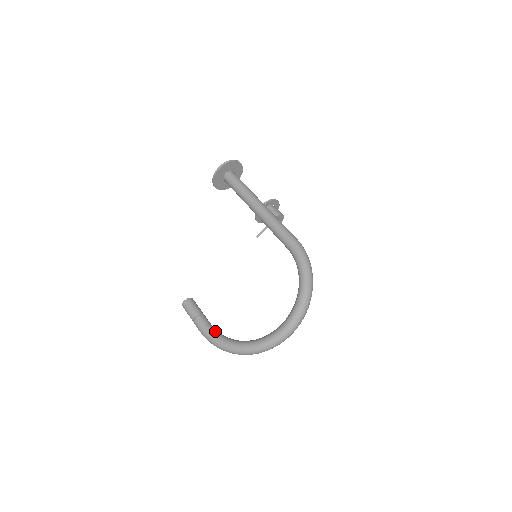
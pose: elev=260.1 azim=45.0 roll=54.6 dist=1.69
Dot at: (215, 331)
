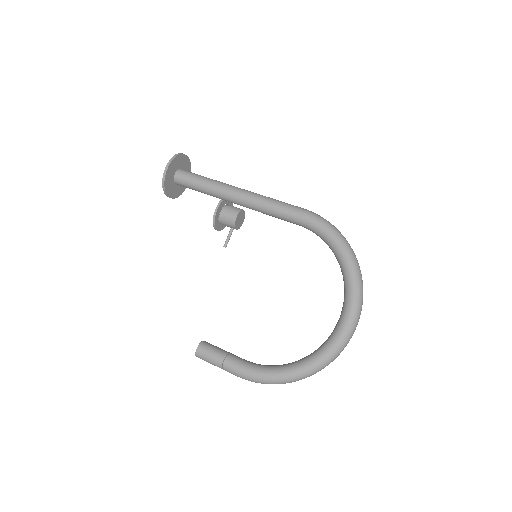
Dot at: (258, 365)
